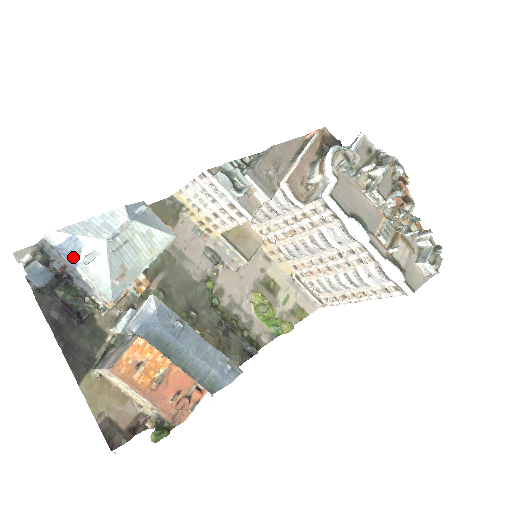
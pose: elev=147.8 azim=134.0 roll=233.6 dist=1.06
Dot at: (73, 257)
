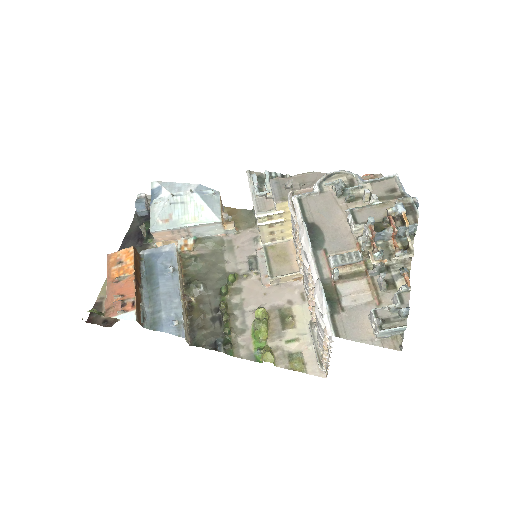
Dot at: (153, 198)
